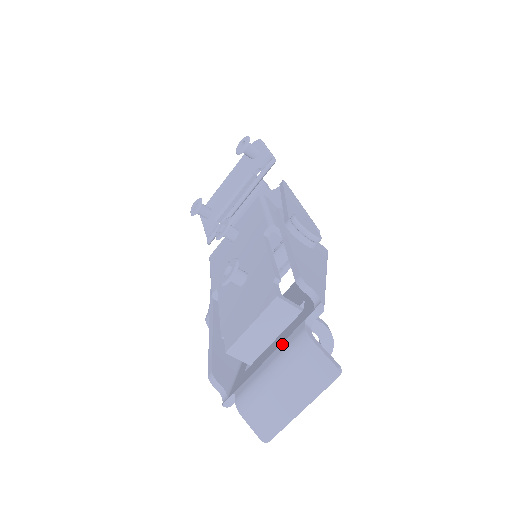
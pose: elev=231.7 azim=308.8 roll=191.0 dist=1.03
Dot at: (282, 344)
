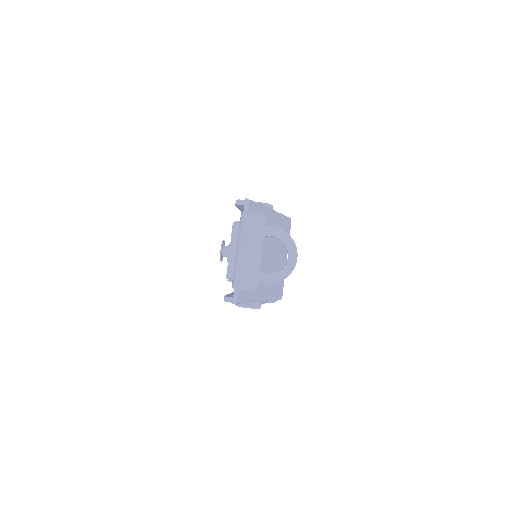
Dot at: occluded
